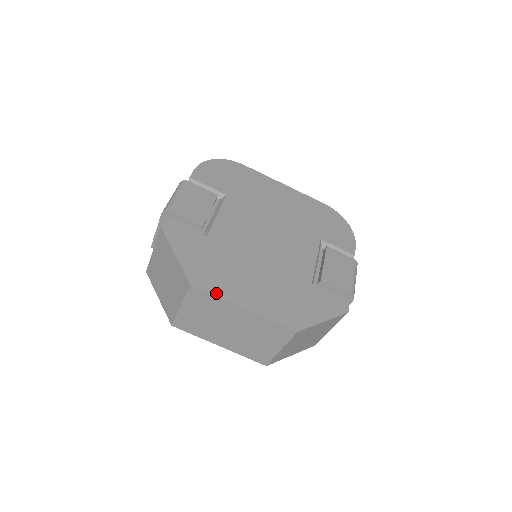
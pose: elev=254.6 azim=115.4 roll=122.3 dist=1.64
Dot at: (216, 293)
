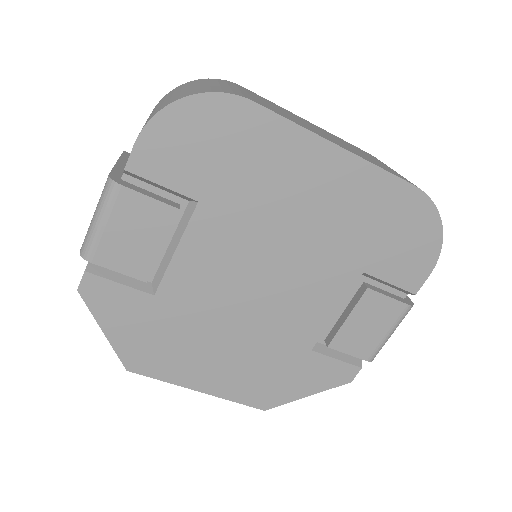
Dot at: (161, 378)
